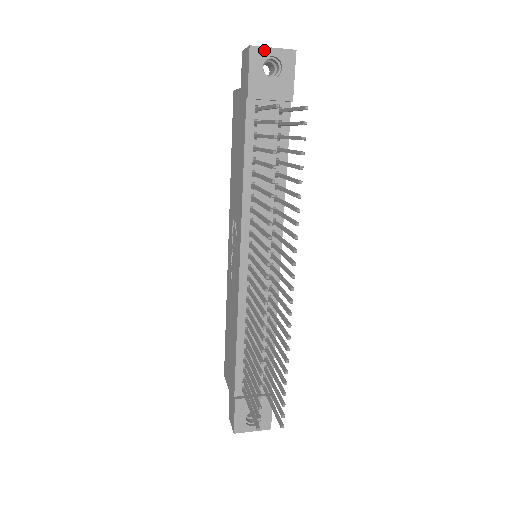
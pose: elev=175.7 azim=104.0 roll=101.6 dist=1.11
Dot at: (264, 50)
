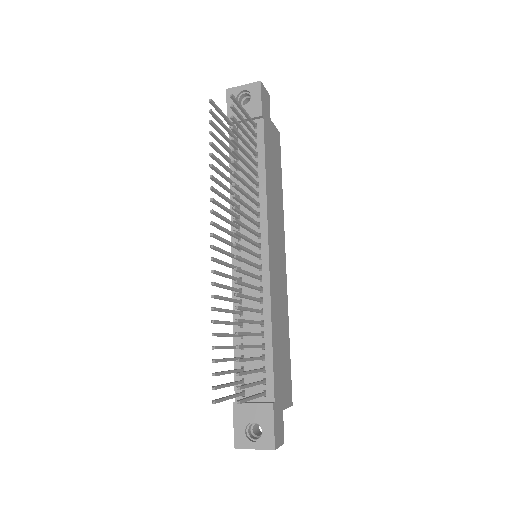
Dot at: (237, 89)
